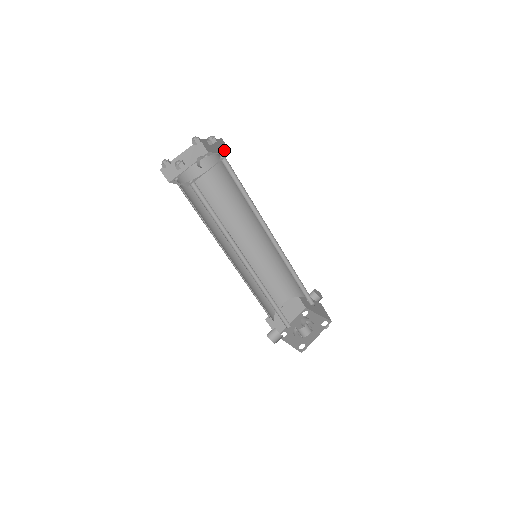
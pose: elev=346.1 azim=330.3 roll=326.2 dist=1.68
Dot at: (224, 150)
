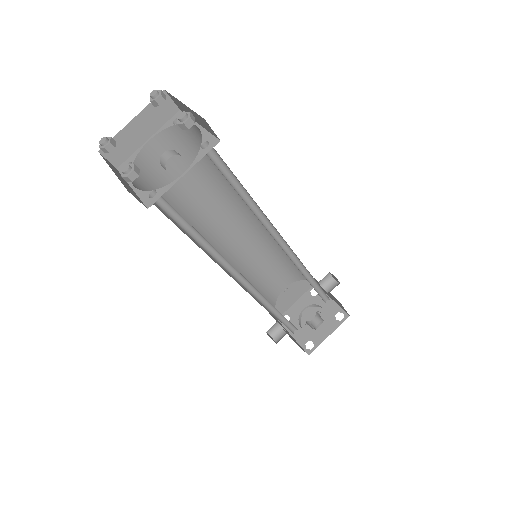
Dot at: (208, 129)
